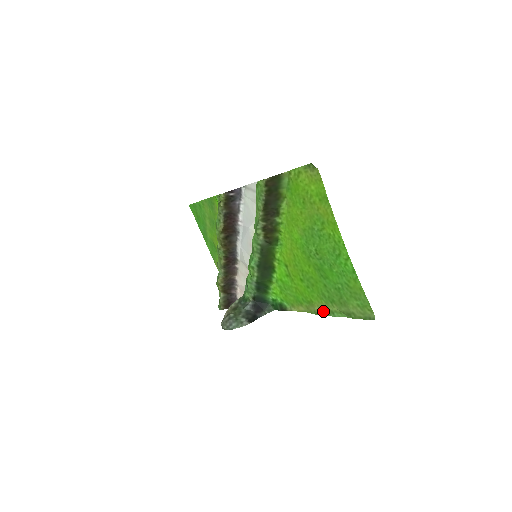
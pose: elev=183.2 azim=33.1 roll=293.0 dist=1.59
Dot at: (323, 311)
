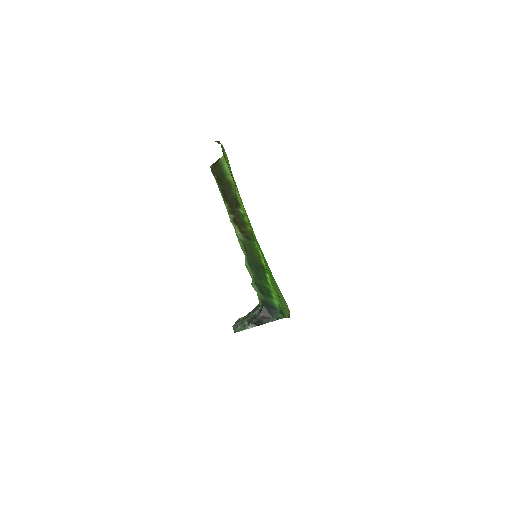
Dot at: (284, 312)
